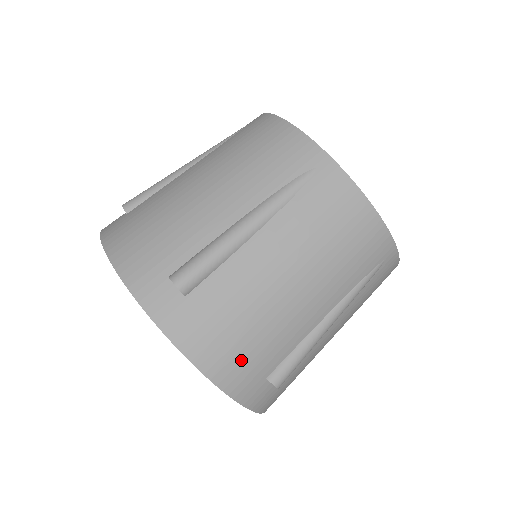
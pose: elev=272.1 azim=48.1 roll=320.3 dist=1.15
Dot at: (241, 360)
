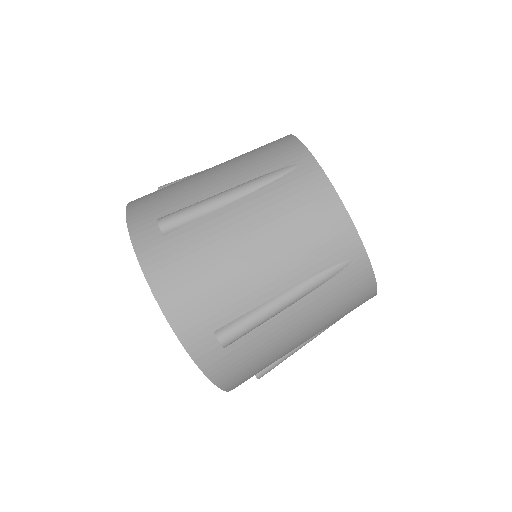
Dot at: (247, 376)
